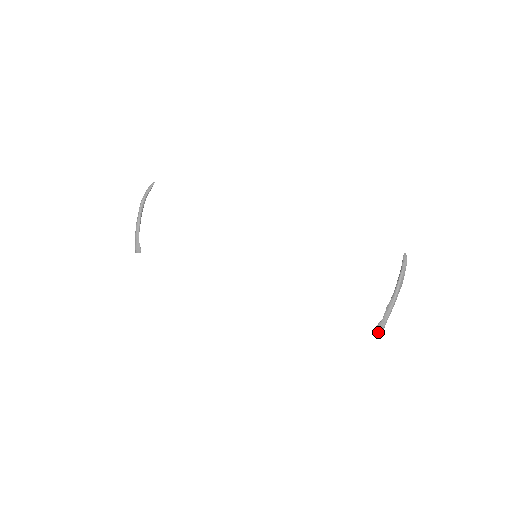
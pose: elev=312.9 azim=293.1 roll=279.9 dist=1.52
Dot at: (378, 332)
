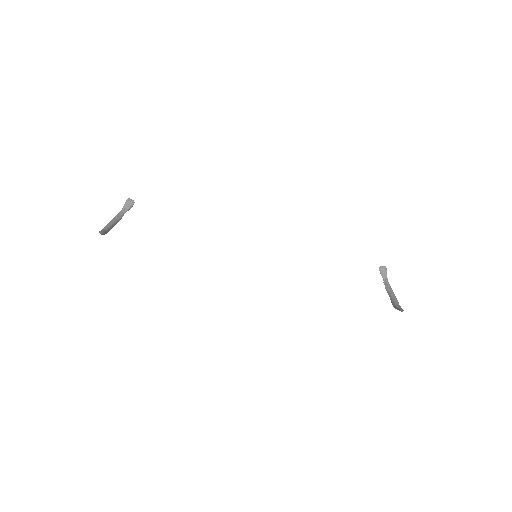
Dot at: (382, 270)
